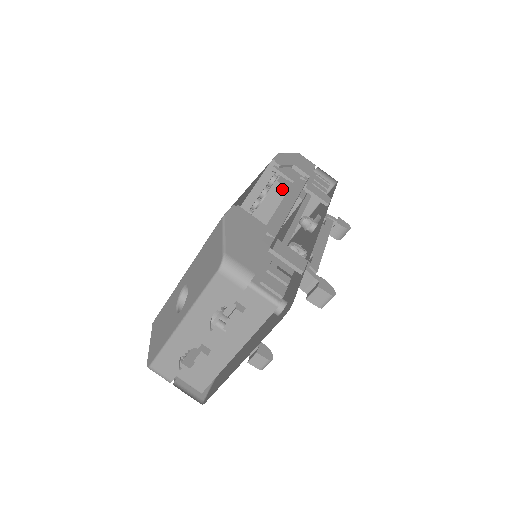
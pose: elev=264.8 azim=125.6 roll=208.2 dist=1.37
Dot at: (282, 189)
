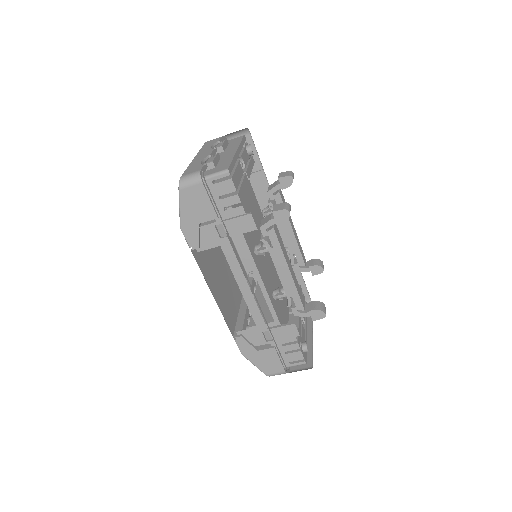
Dot at: occluded
